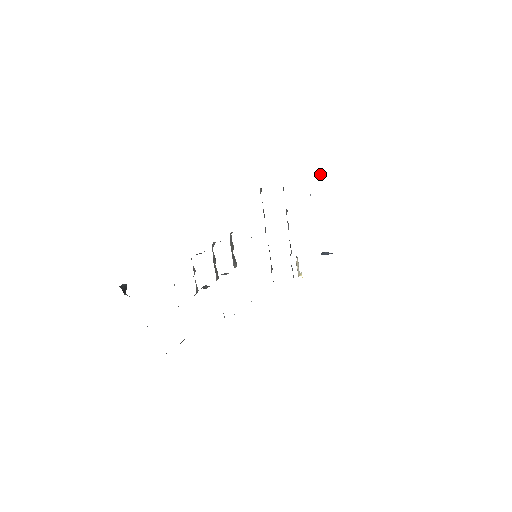
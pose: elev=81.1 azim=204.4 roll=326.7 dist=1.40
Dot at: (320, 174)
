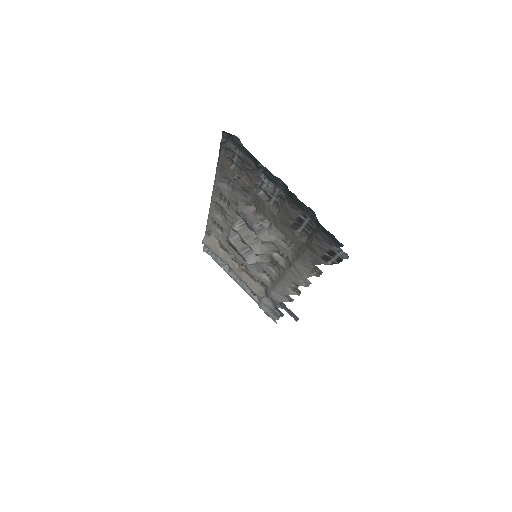
Dot at: occluded
